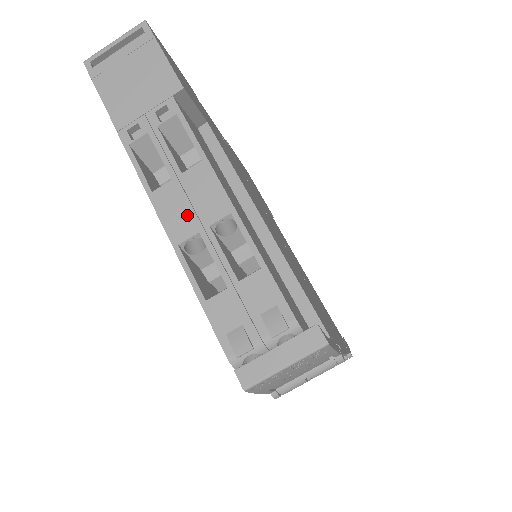
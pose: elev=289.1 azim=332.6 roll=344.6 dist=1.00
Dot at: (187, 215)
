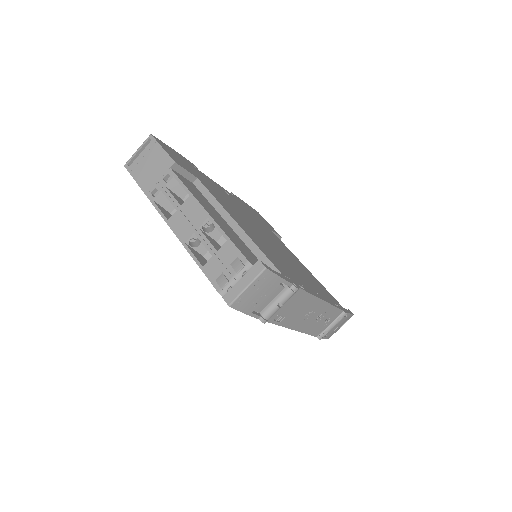
Dot at: (187, 226)
